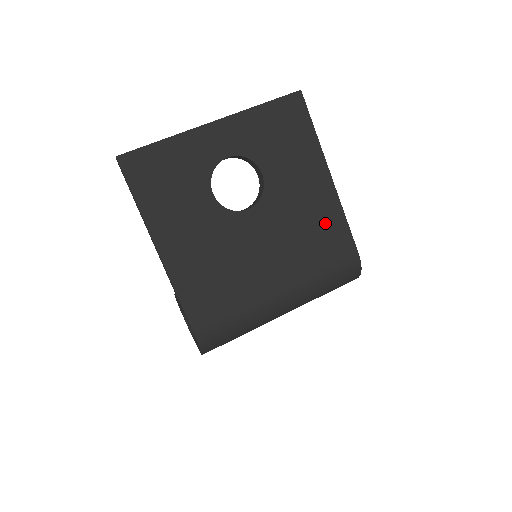
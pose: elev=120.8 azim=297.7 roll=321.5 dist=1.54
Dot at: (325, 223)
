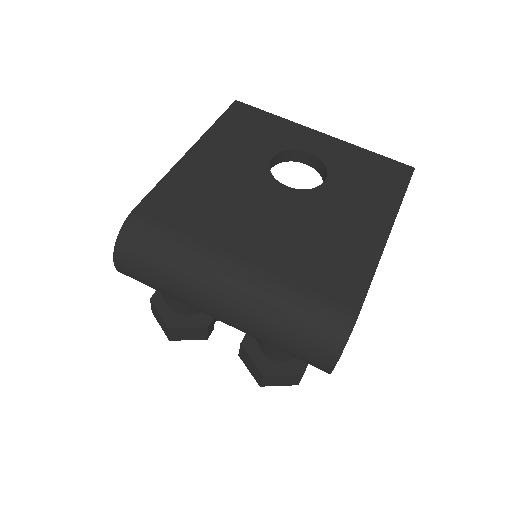
Dot at: (348, 254)
